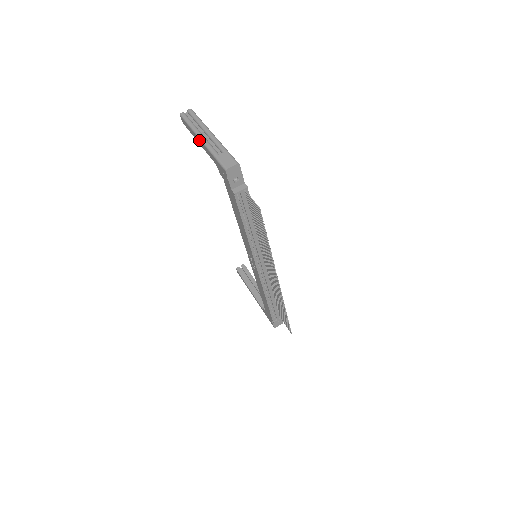
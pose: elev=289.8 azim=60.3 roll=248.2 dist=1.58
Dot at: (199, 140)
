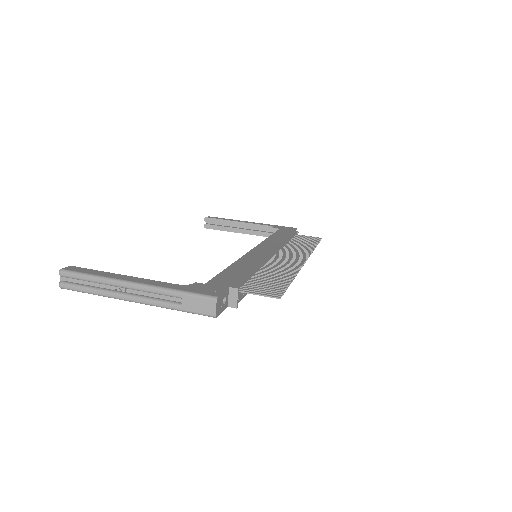
Dot at: (130, 301)
